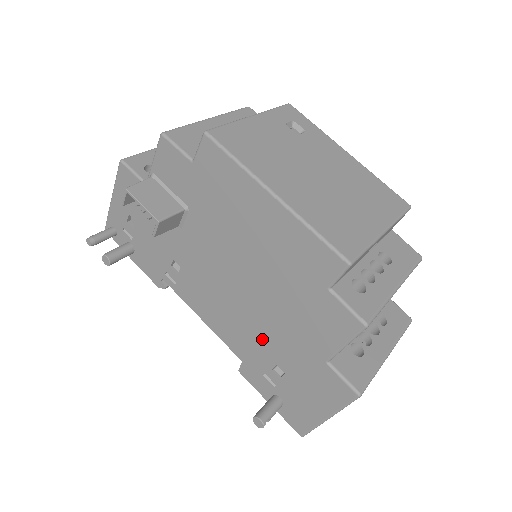
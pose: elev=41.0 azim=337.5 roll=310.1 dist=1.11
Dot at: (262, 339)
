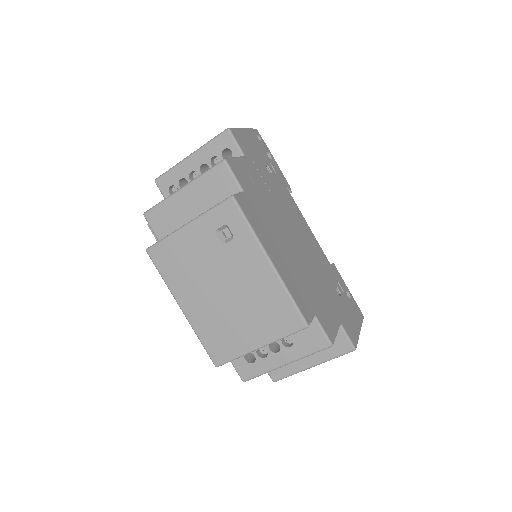
Dot at: occluded
